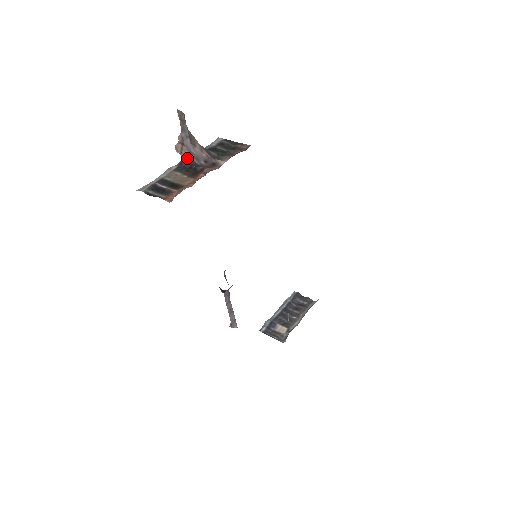
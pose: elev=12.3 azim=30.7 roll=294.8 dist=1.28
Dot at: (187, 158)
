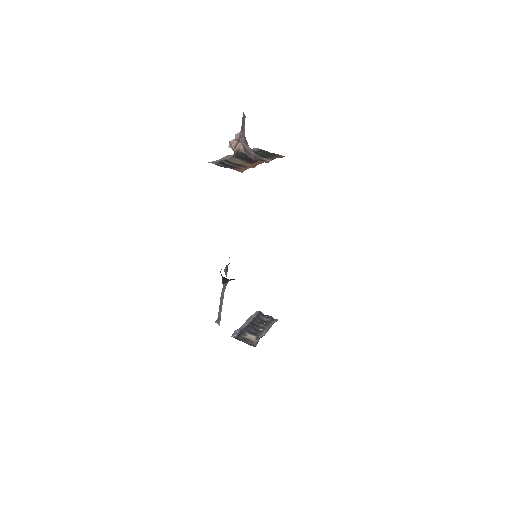
Dot at: (241, 152)
